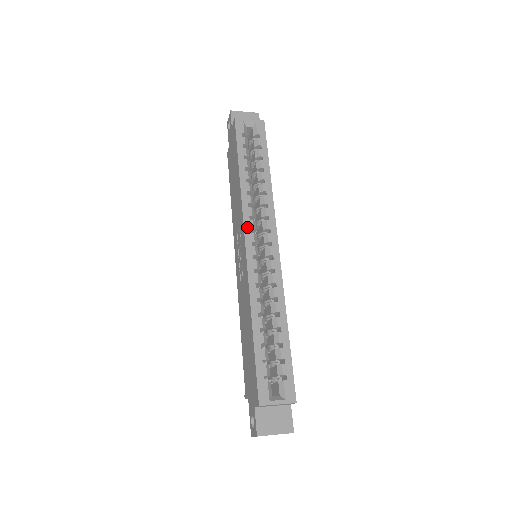
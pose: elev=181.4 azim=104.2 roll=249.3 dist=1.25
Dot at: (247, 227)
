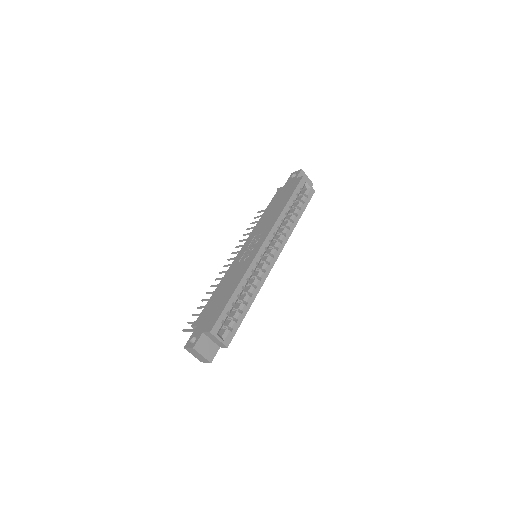
Dot at: (269, 237)
